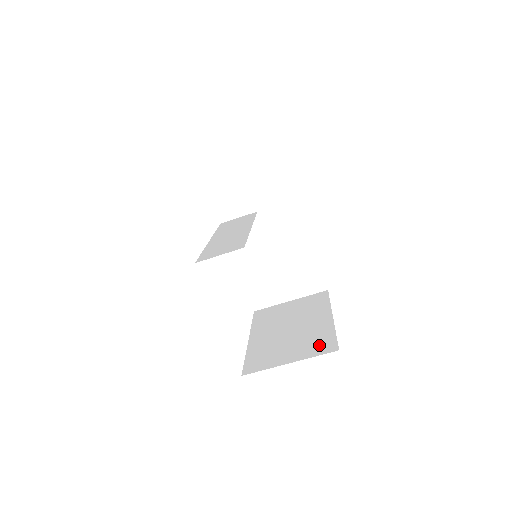
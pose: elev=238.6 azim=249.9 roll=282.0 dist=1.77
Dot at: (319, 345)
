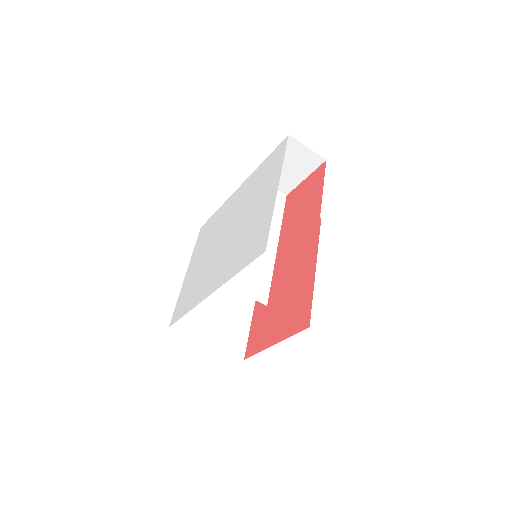
Dot at: (234, 340)
